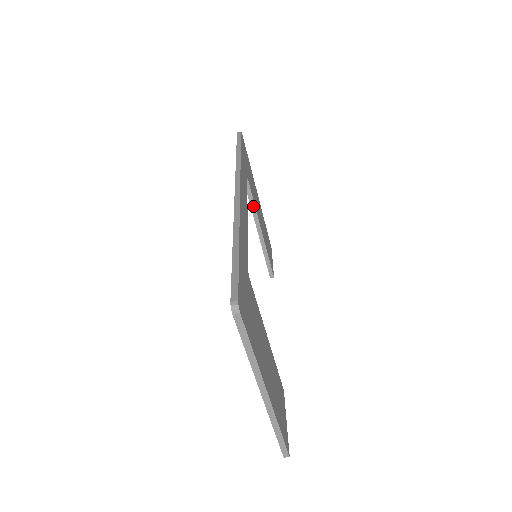
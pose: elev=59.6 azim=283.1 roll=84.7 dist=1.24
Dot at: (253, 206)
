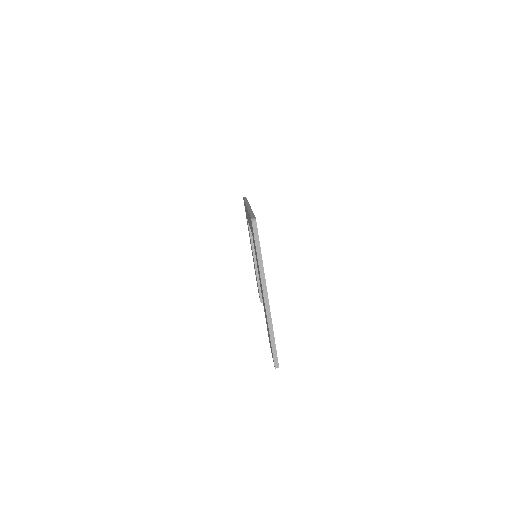
Dot at: (252, 240)
